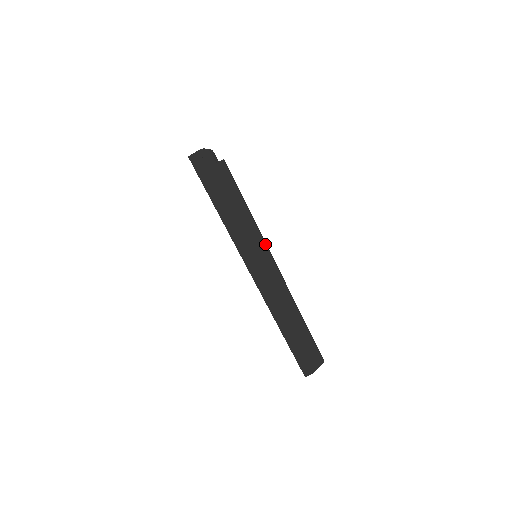
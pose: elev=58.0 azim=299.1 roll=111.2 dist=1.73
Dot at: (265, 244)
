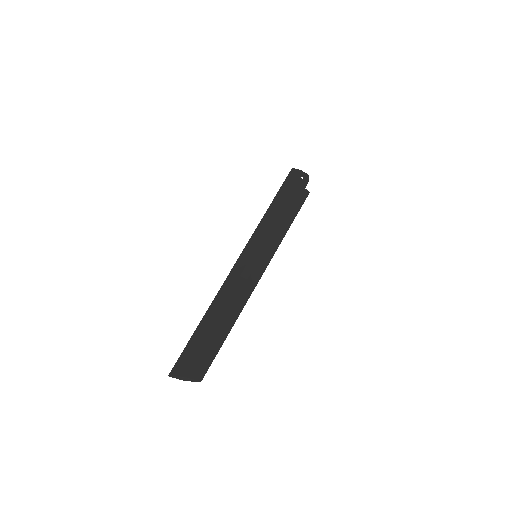
Dot at: occluded
